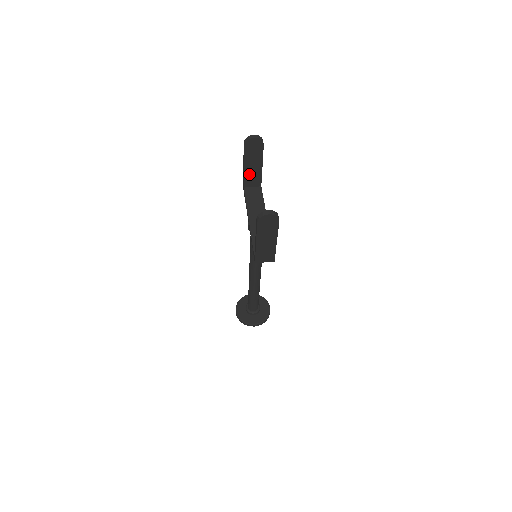
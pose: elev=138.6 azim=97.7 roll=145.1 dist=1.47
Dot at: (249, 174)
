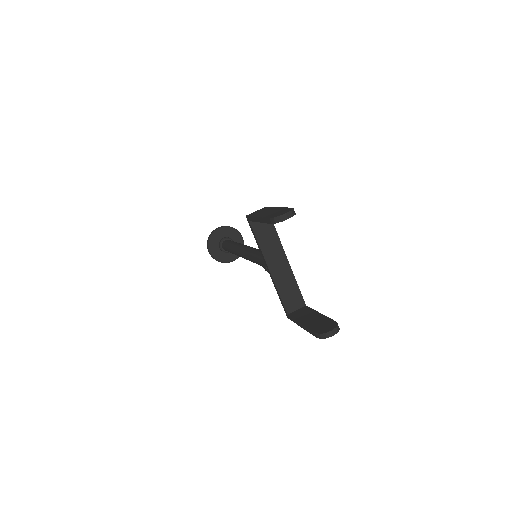
Dot at: occluded
